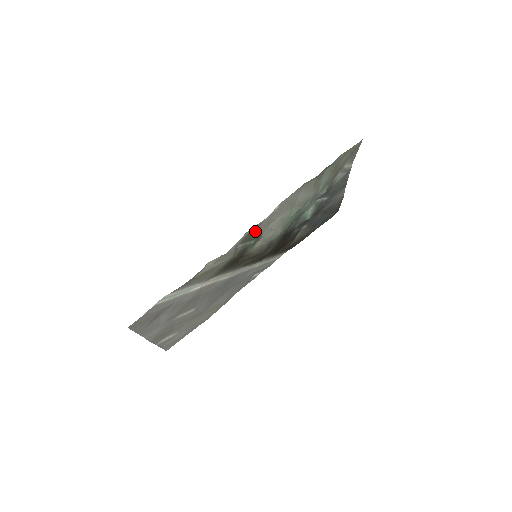
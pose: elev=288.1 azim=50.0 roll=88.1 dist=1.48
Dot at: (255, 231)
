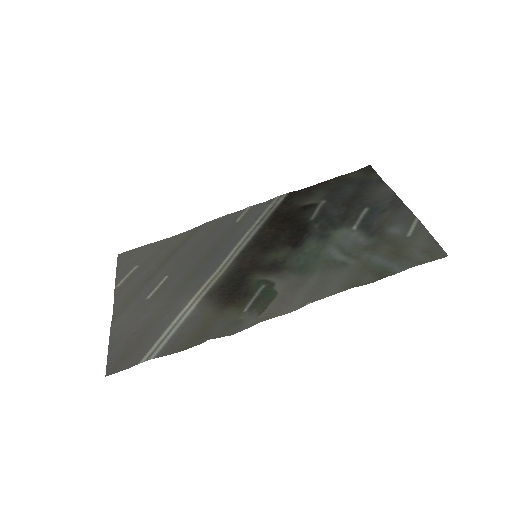
Dot at: (272, 301)
